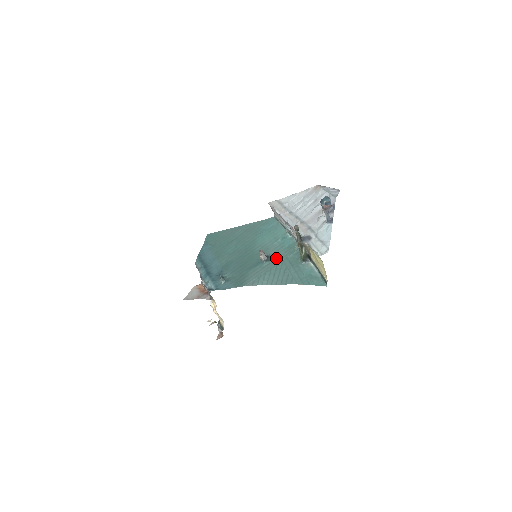
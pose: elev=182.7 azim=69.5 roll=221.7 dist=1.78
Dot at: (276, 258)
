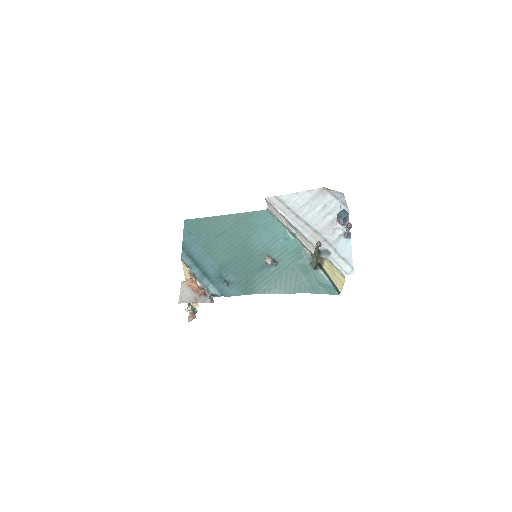
Dot at: (283, 263)
